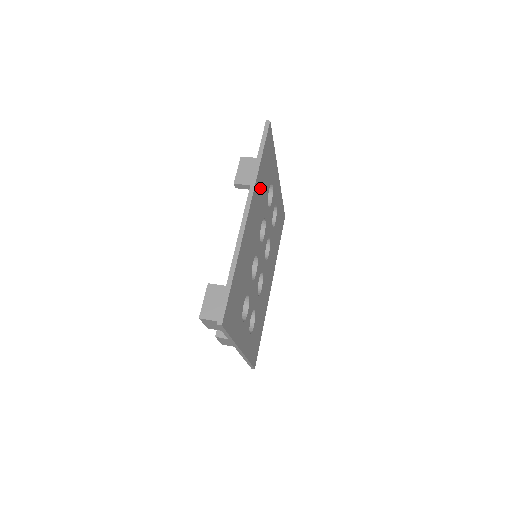
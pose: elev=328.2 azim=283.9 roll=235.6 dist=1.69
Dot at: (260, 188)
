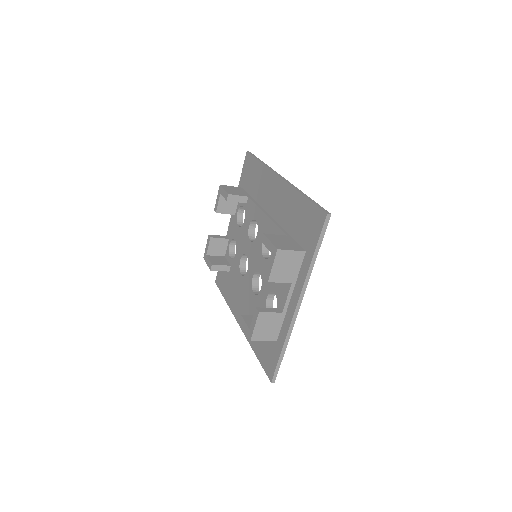
Dot at: occluded
